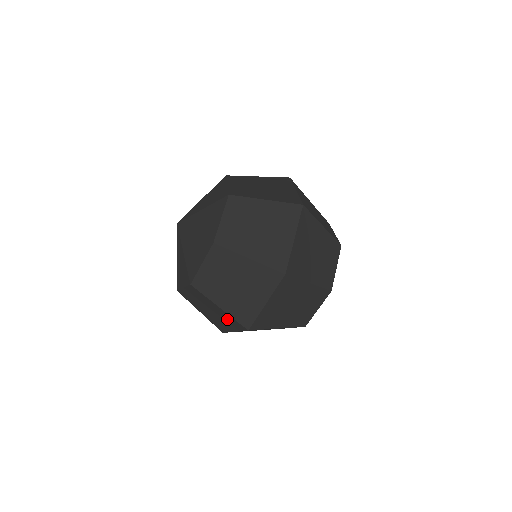
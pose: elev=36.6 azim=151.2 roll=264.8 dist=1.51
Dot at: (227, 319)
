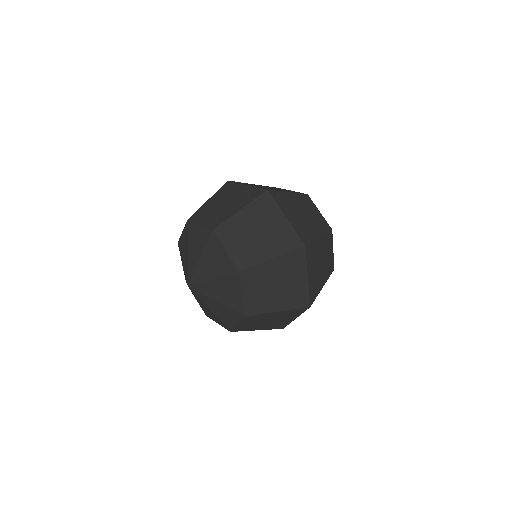
Dot at: occluded
